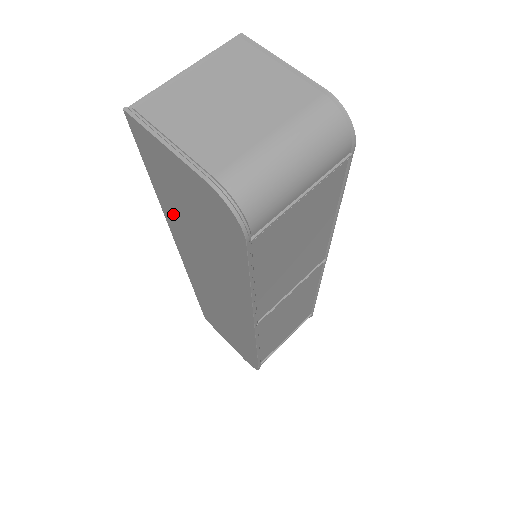
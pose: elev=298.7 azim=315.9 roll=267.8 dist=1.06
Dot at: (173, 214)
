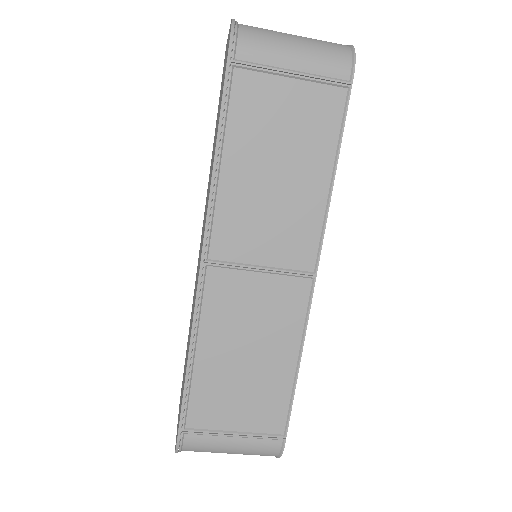
Dot at: (213, 146)
